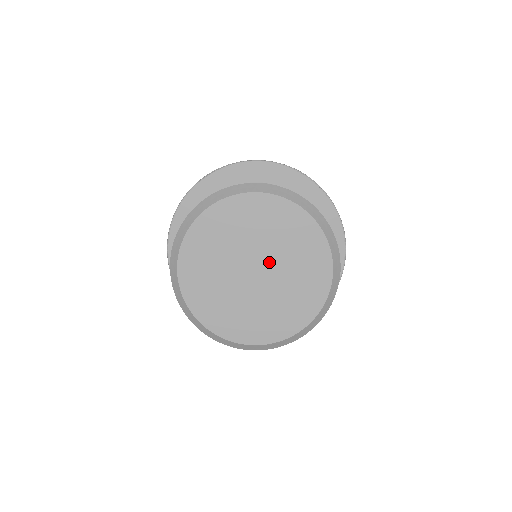
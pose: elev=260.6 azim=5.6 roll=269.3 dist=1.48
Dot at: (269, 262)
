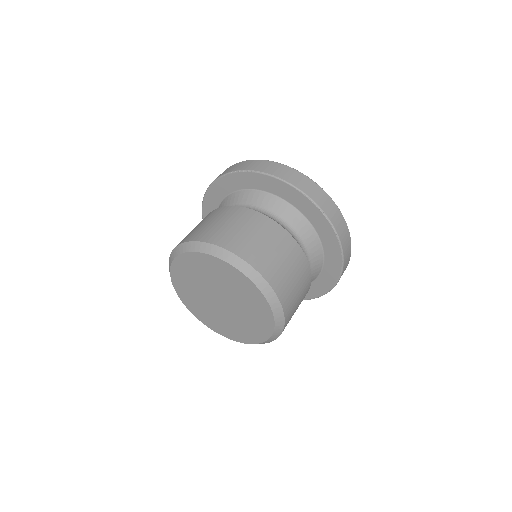
Dot at: (230, 302)
